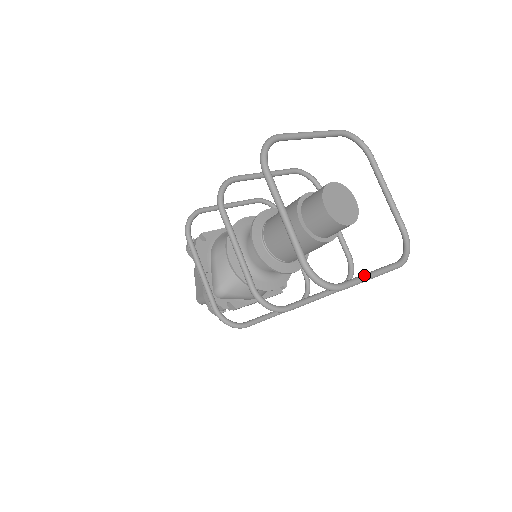
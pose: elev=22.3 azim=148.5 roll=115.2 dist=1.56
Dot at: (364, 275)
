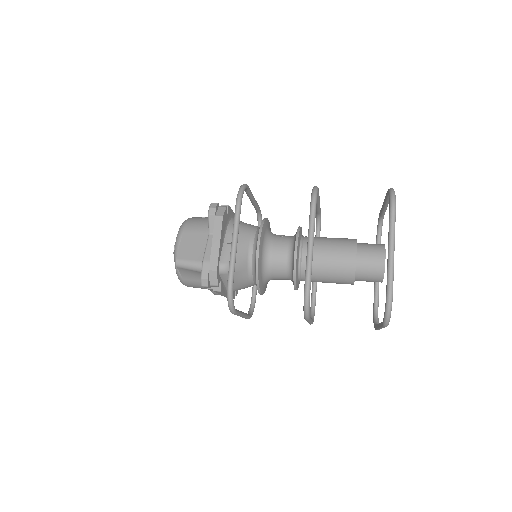
Dot at: occluded
